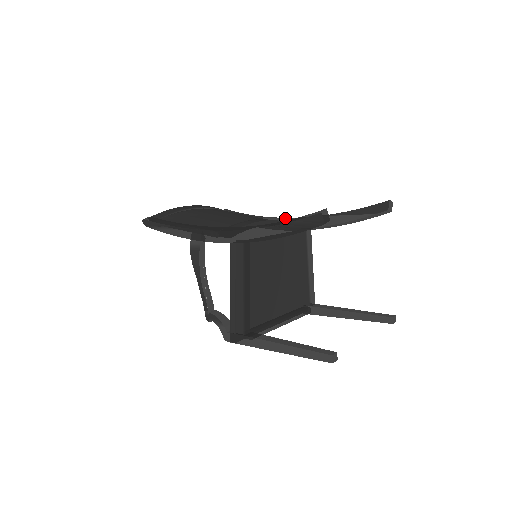
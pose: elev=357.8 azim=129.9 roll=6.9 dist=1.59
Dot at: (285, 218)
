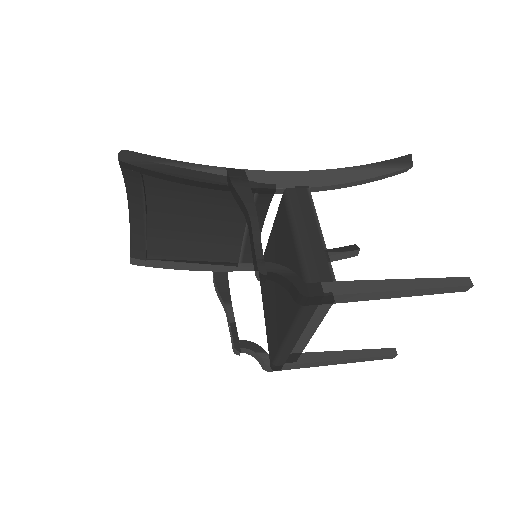
Dot at: occluded
